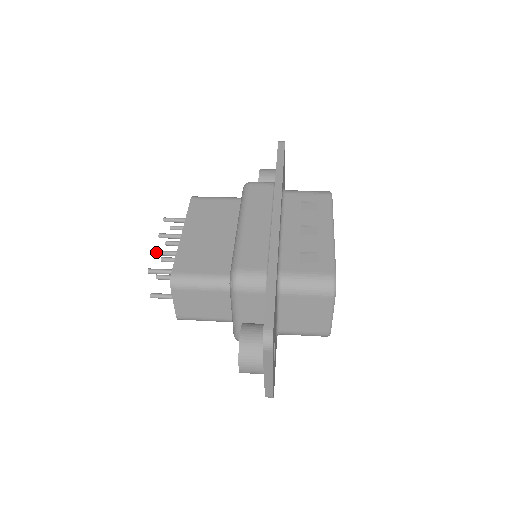
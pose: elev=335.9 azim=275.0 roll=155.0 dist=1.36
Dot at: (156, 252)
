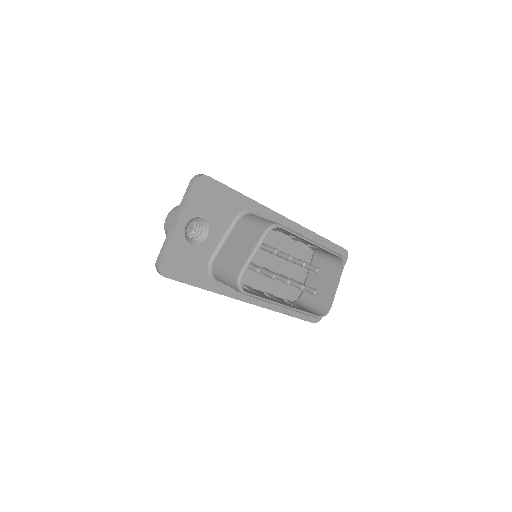
Dot at: occluded
